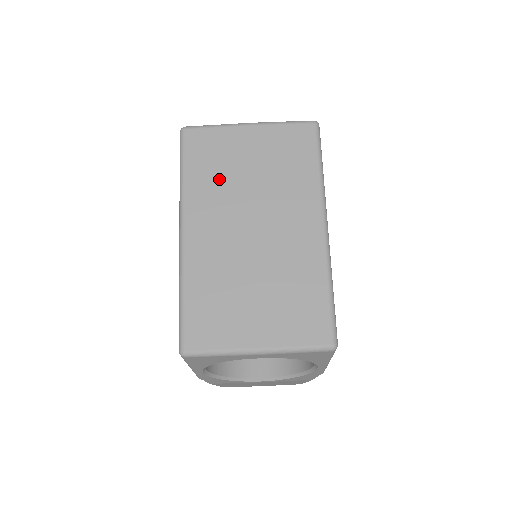
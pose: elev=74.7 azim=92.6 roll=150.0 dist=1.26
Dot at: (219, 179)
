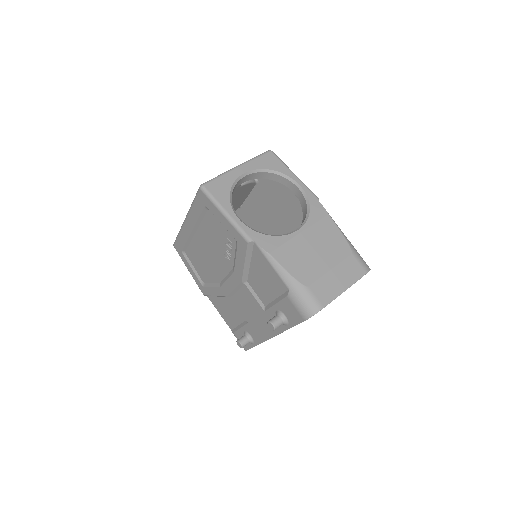
Dot at: occluded
